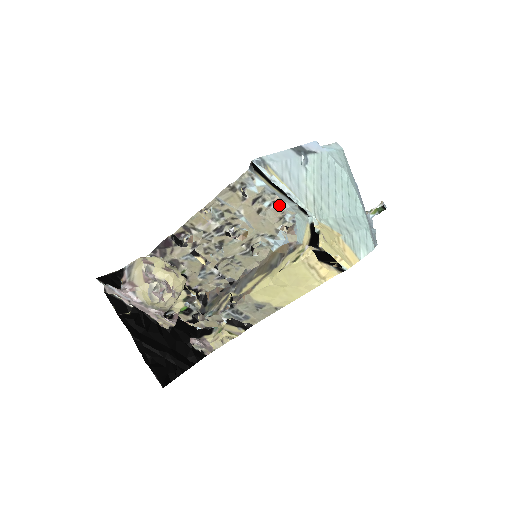
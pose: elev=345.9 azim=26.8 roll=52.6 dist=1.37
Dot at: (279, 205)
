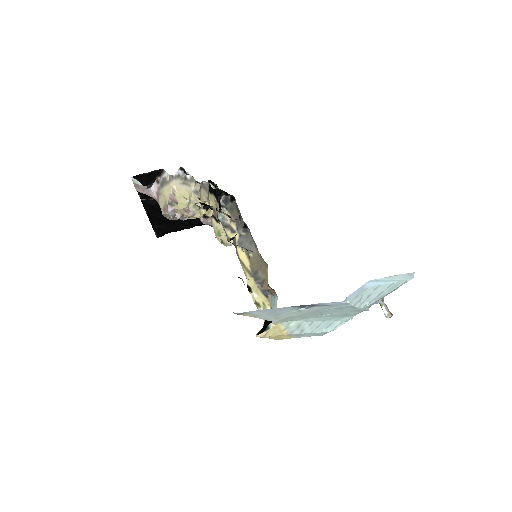
Dot at: occluded
